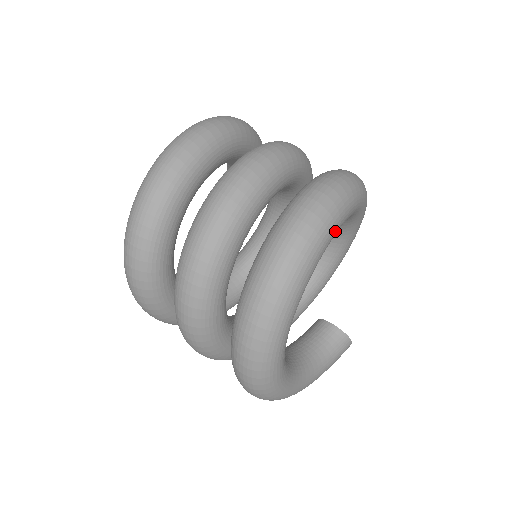
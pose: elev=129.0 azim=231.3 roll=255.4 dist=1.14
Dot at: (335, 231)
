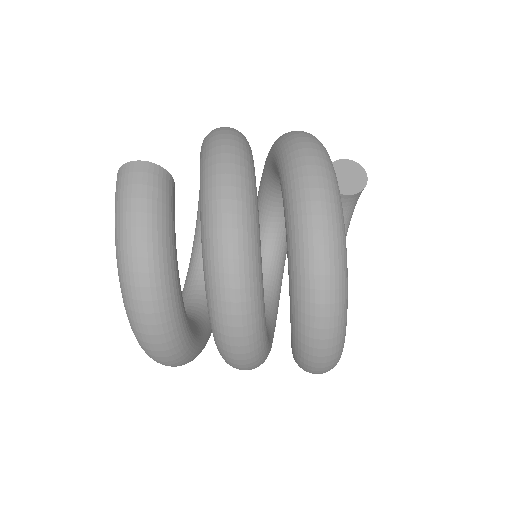
Dot at: occluded
